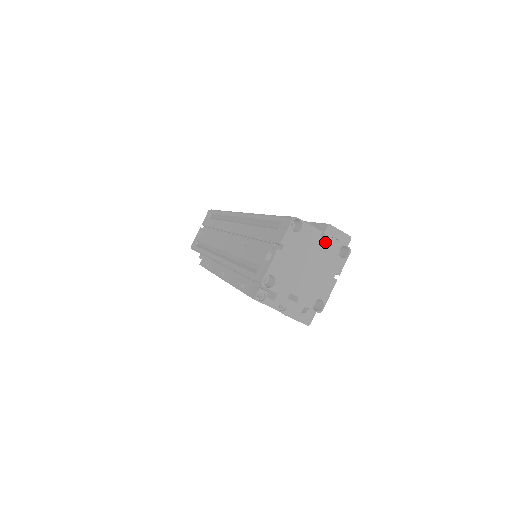
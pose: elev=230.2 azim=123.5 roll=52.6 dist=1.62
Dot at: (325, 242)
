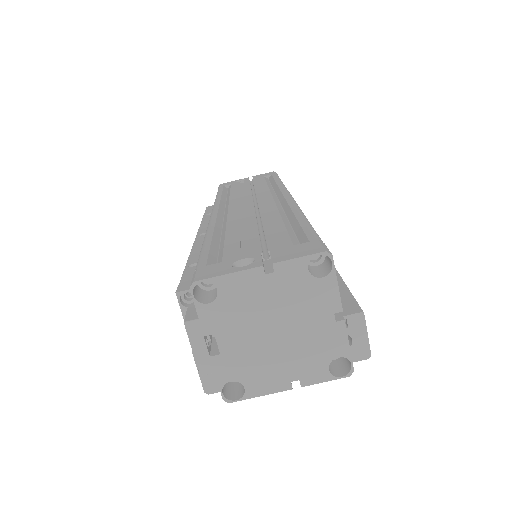
Dot at: (332, 328)
